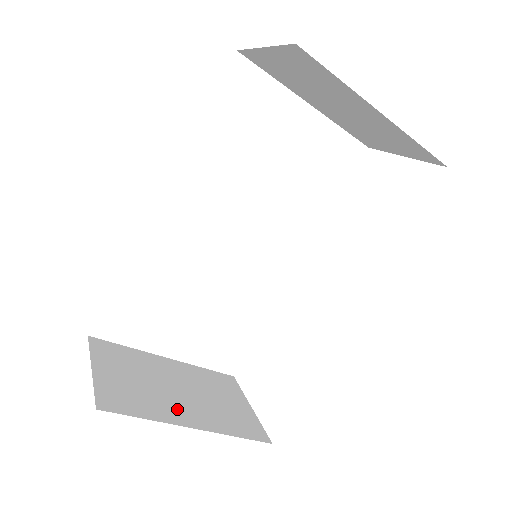
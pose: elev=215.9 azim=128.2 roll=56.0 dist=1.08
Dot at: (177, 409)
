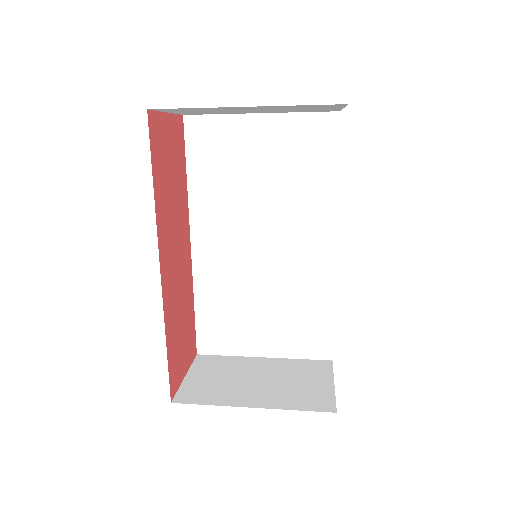
Dot at: (244, 395)
